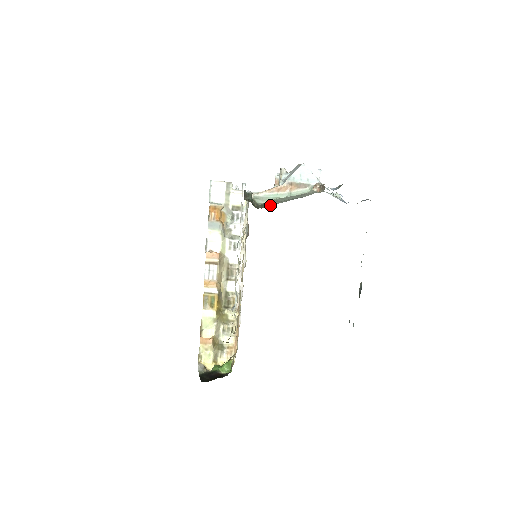
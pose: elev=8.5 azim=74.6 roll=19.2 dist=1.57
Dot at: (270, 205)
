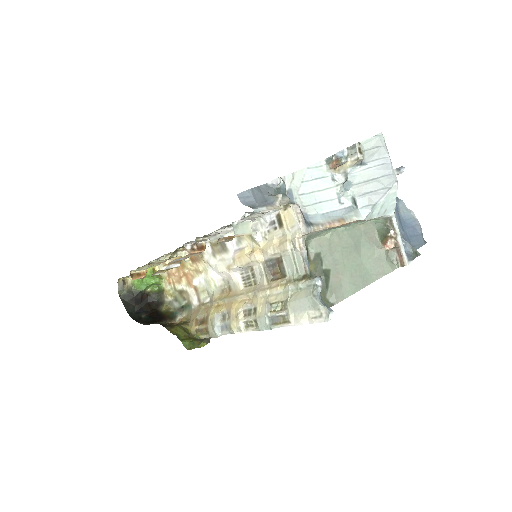
Dot at: (335, 300)
